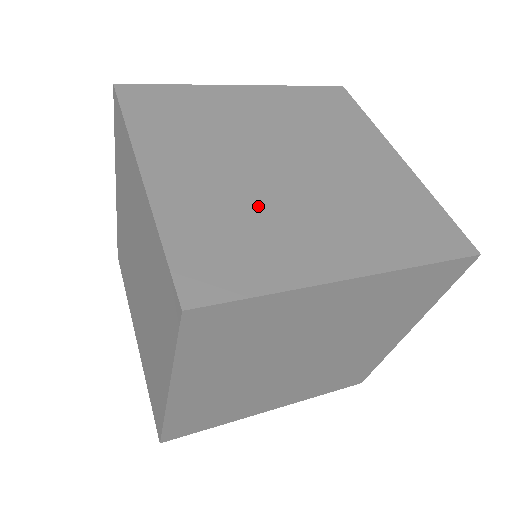
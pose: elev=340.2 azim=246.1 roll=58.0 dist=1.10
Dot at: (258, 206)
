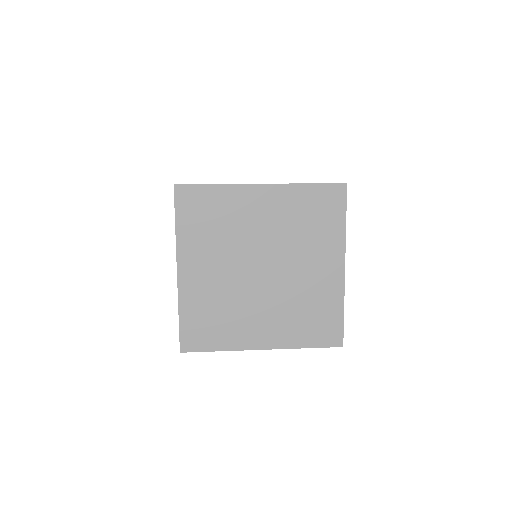
Dot at: (232, 300)
